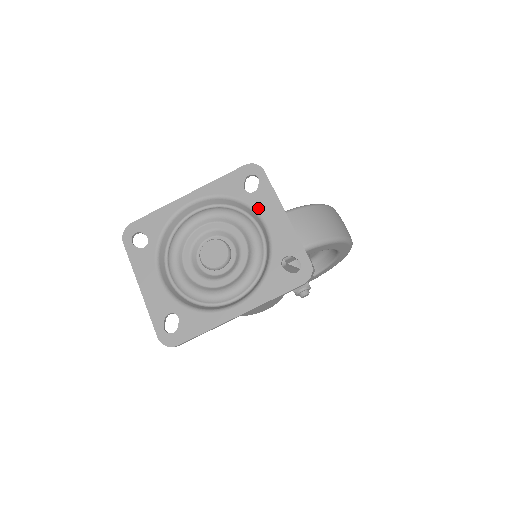
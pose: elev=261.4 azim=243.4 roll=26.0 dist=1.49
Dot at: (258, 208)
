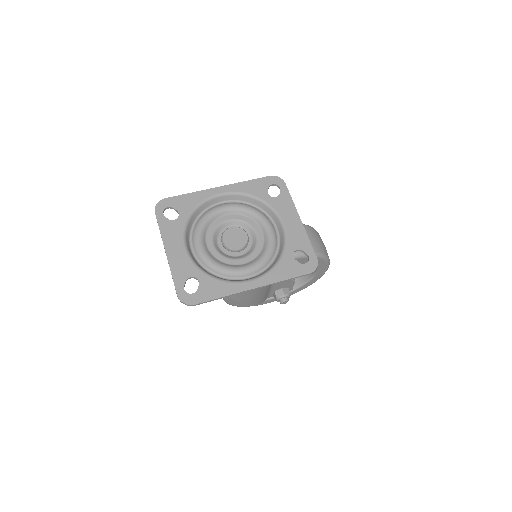
Dot at: (278, 210)
